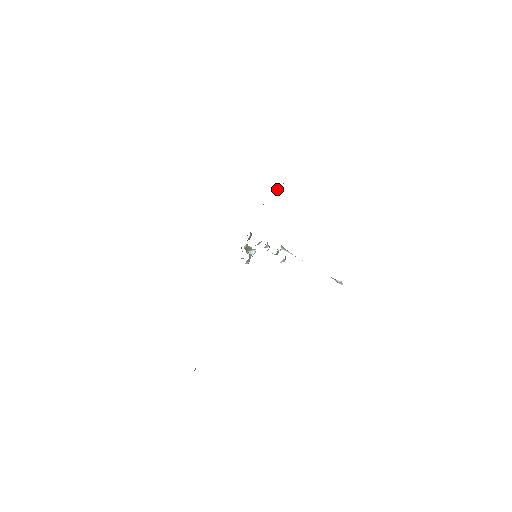
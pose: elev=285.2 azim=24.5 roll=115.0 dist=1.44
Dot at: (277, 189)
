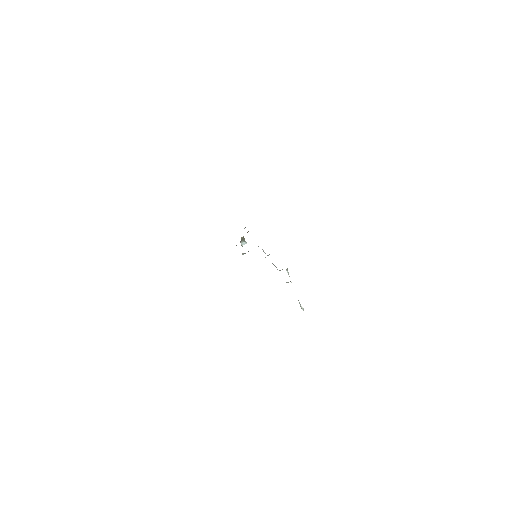
Dot at: occluded
